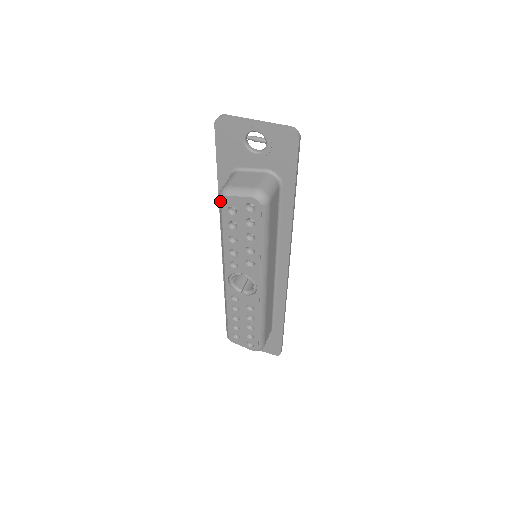
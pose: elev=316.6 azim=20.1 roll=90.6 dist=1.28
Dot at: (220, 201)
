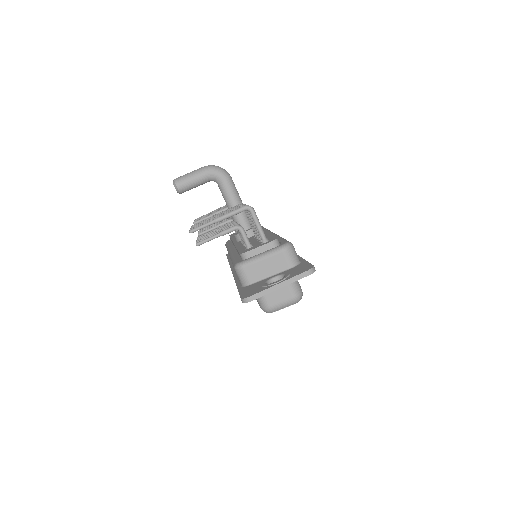
Dot at: (266, 312)
